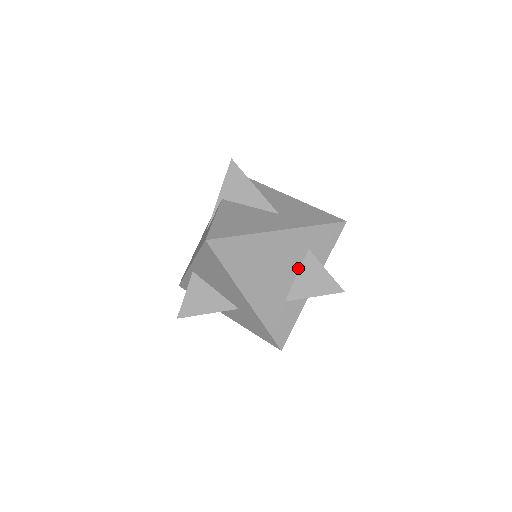
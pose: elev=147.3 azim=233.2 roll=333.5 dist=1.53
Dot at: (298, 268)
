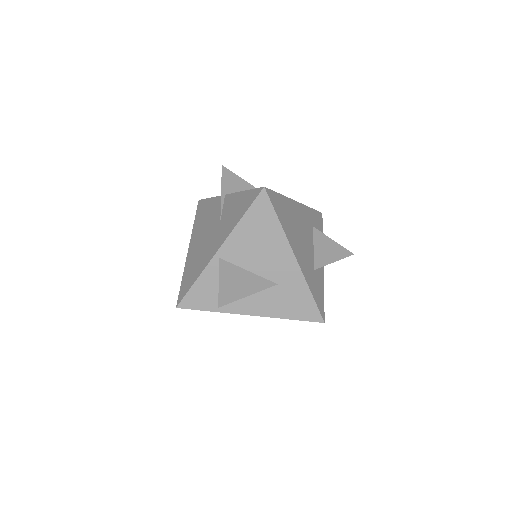
Dot at: (312, 241)
